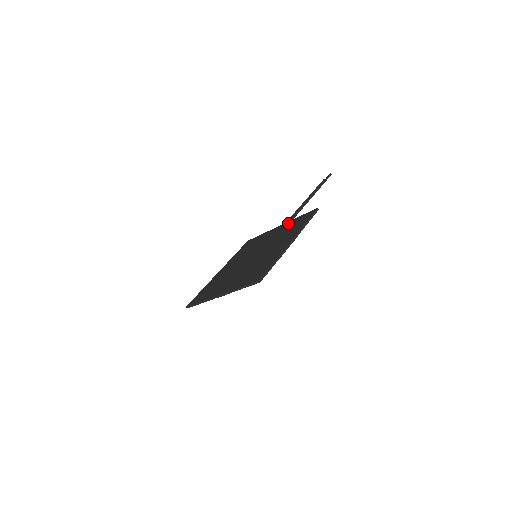
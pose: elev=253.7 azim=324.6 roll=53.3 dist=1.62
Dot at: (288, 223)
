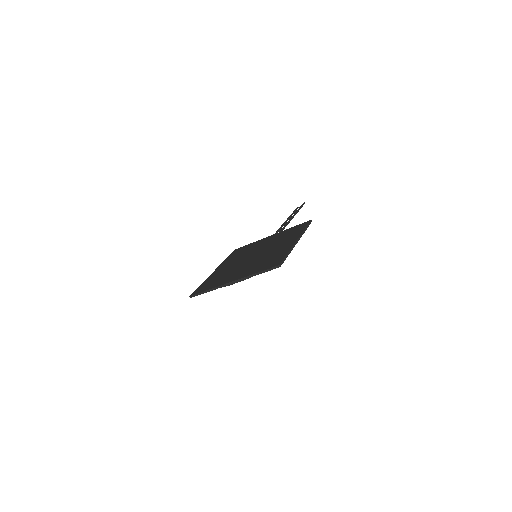
Dot at: (282, 232)
